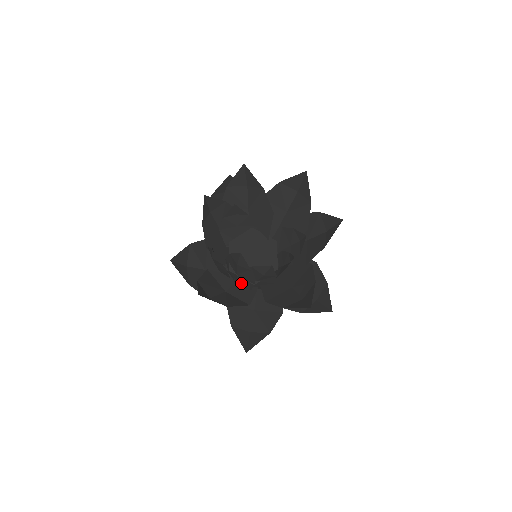
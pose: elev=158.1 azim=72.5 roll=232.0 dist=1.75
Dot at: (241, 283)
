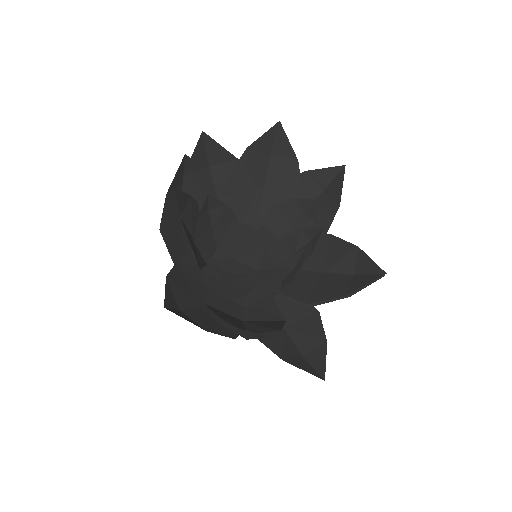
Dot at: (254, 300)
